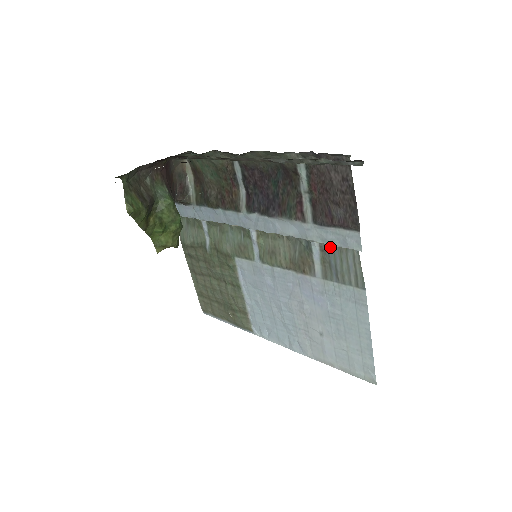
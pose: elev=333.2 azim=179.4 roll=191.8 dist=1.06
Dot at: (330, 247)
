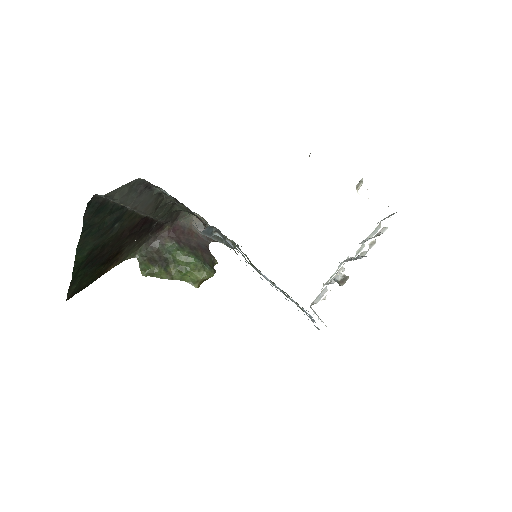
Dot at: (222, 234)
